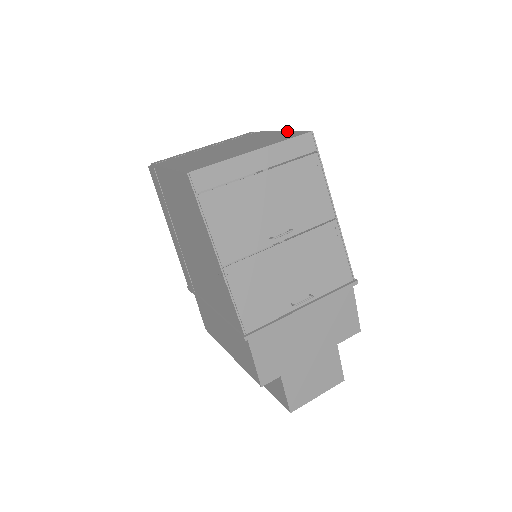
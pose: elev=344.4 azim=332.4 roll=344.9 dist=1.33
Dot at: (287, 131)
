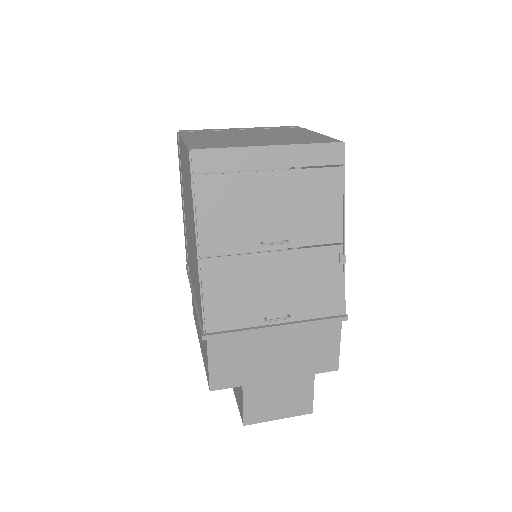
Dot at: (324, 135)
